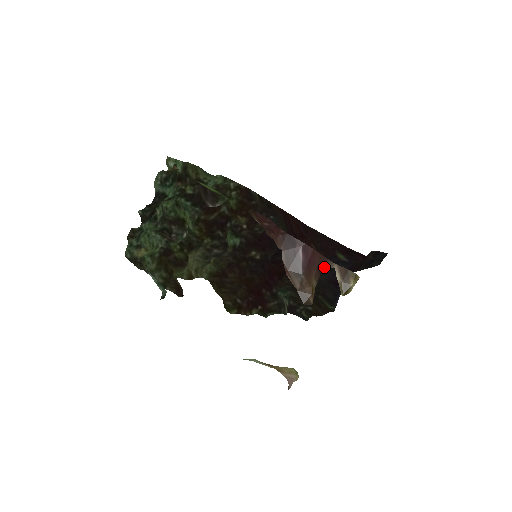
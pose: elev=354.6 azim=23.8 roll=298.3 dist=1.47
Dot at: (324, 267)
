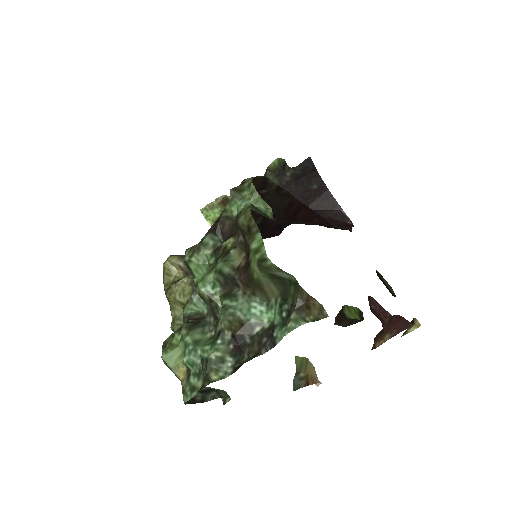
Dot at: (405, 329)
